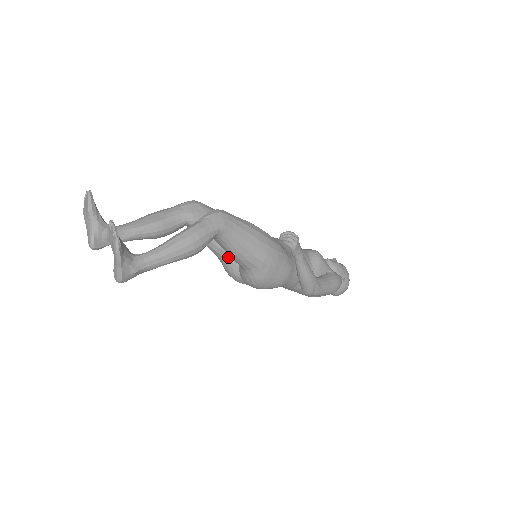
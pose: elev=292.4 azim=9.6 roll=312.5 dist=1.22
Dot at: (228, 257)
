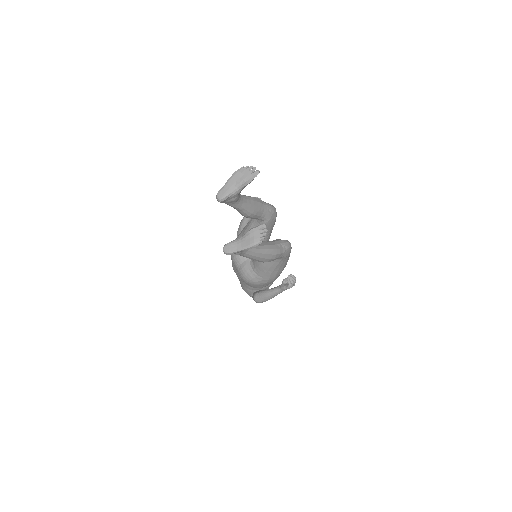
Dot at: occluded
